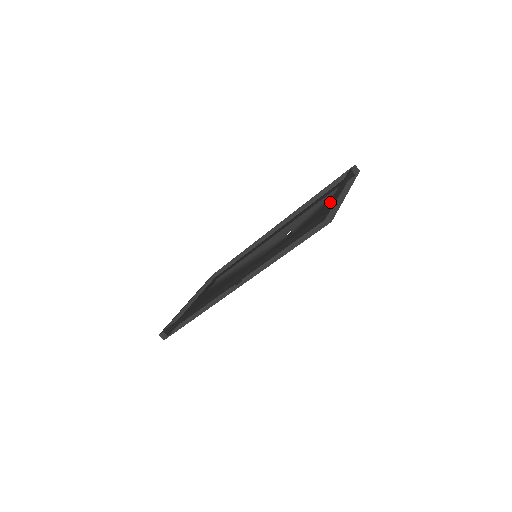
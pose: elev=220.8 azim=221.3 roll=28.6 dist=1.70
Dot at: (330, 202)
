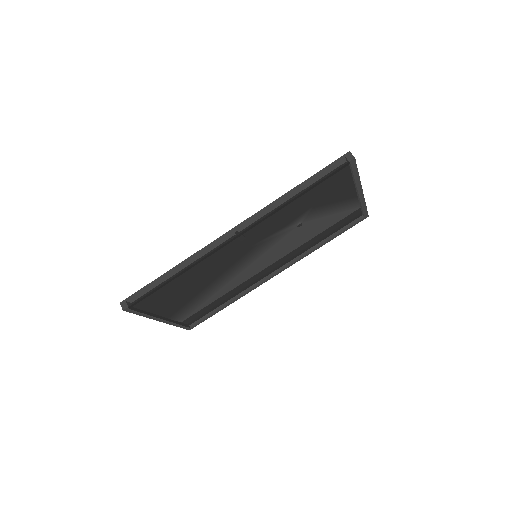
Dot at: occluded
